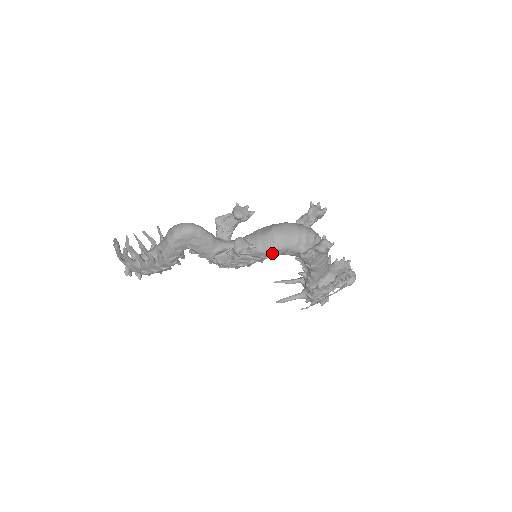
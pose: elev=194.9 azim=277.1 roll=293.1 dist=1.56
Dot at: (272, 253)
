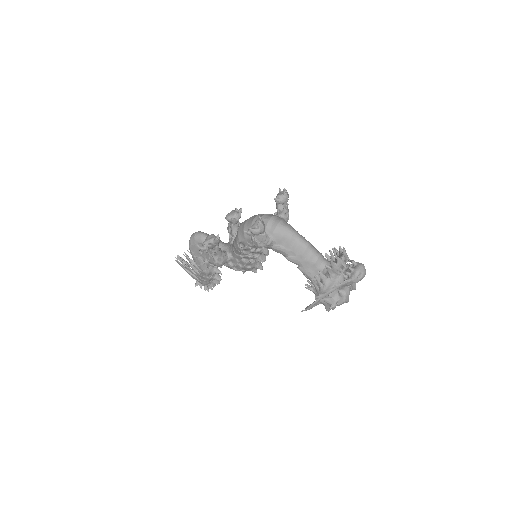
Dot at: (244, 247)
